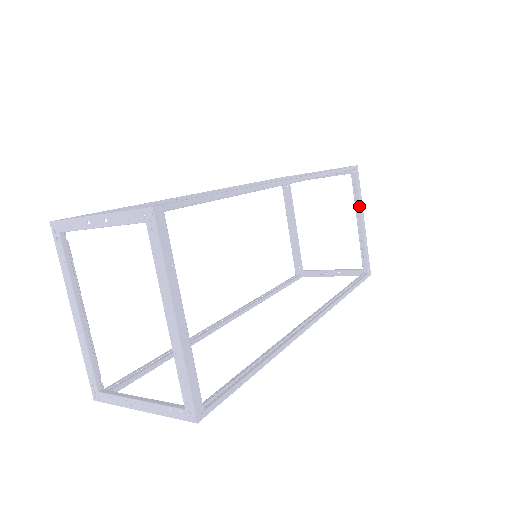
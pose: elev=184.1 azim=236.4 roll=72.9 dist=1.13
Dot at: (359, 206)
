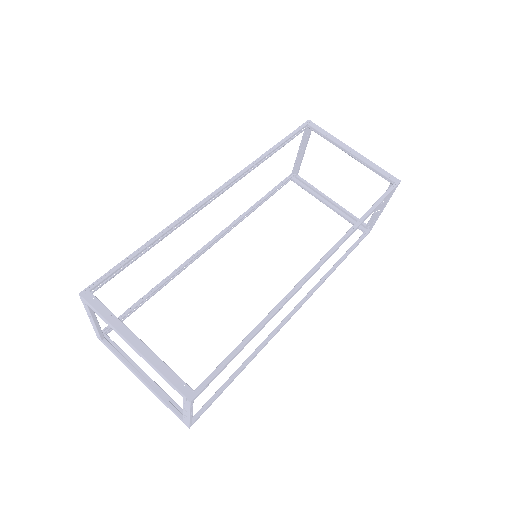
Dot at: (336, 144)
